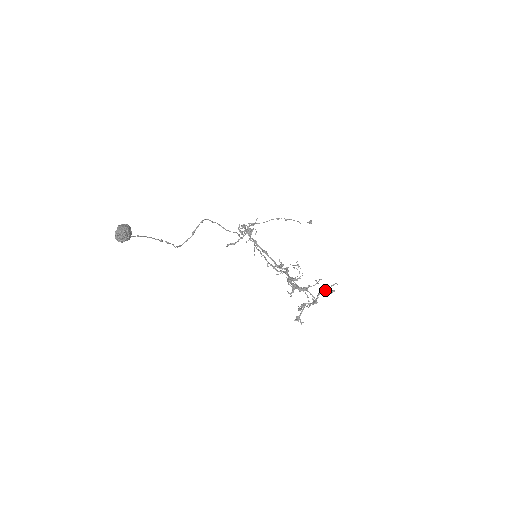
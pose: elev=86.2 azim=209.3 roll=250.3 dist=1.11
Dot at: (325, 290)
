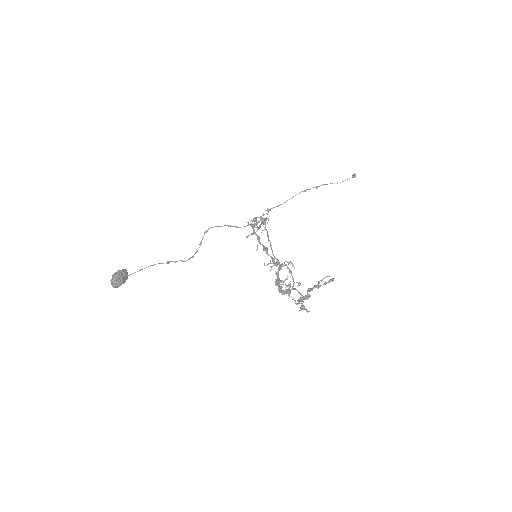
Dot at: (314, 286)
